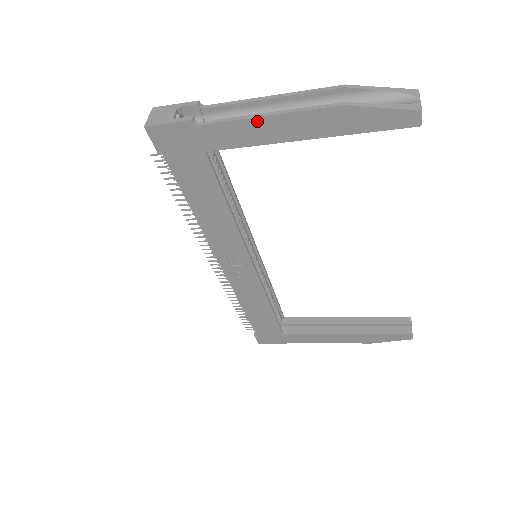
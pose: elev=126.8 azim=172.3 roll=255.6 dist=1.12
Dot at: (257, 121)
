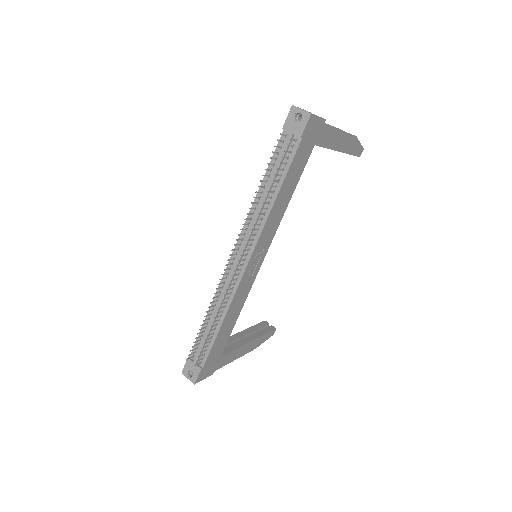
Dot at: (338, 132)
